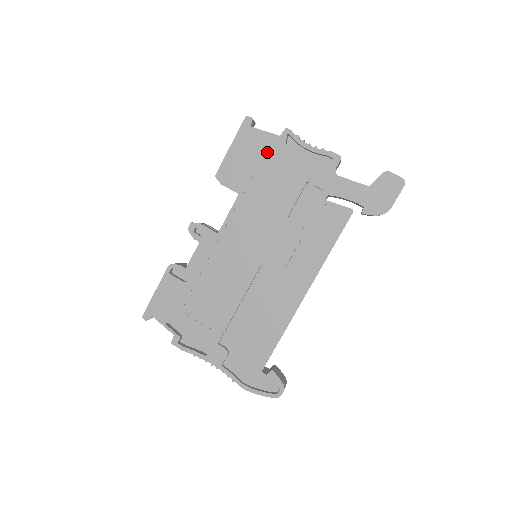
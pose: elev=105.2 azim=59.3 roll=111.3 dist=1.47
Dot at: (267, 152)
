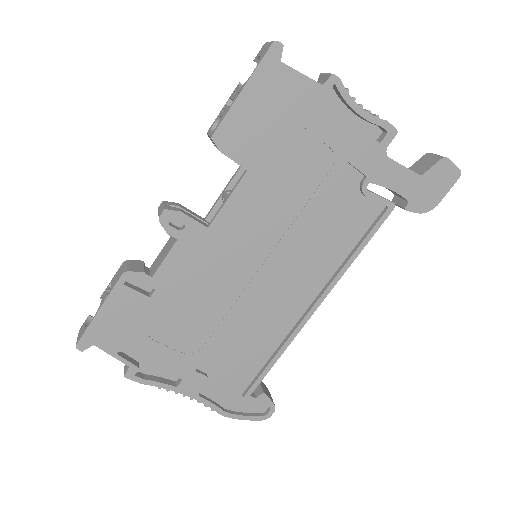
Dot at: (299, 109)
